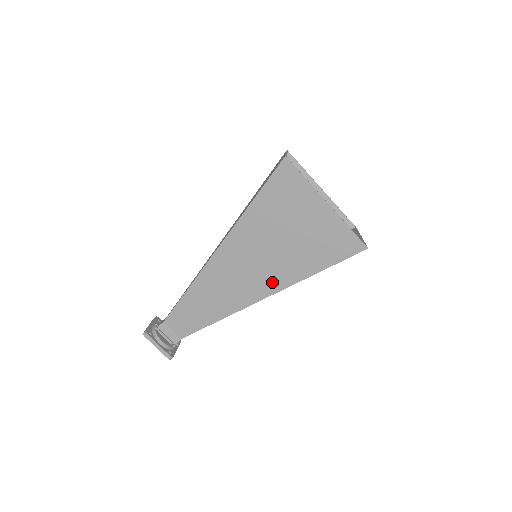
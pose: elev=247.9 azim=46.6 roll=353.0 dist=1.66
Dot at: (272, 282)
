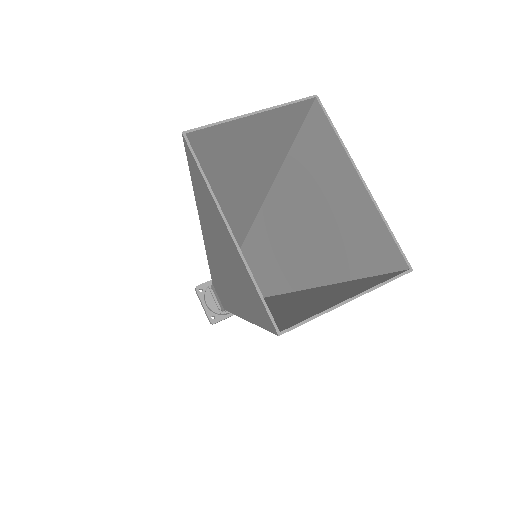
Dot at: (238, 303)
